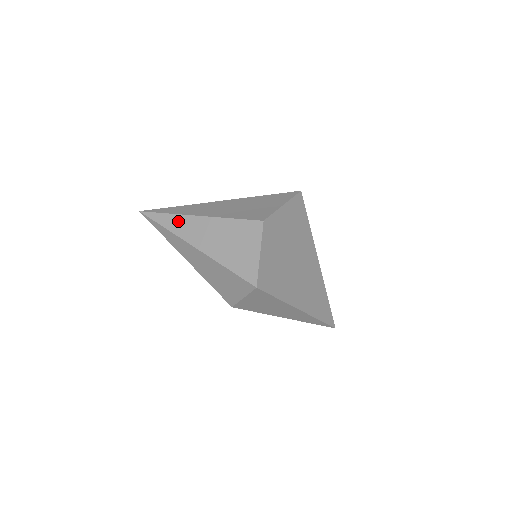
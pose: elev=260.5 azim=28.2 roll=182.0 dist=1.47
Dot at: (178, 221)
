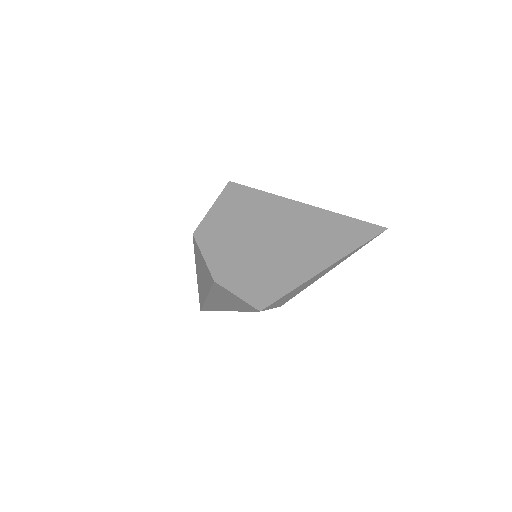
Dot at: (200, 293)
